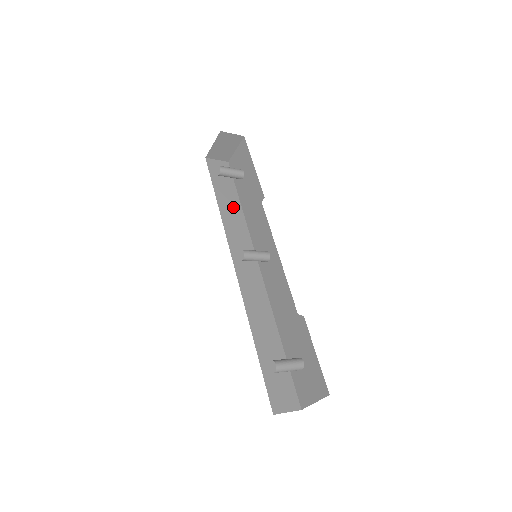
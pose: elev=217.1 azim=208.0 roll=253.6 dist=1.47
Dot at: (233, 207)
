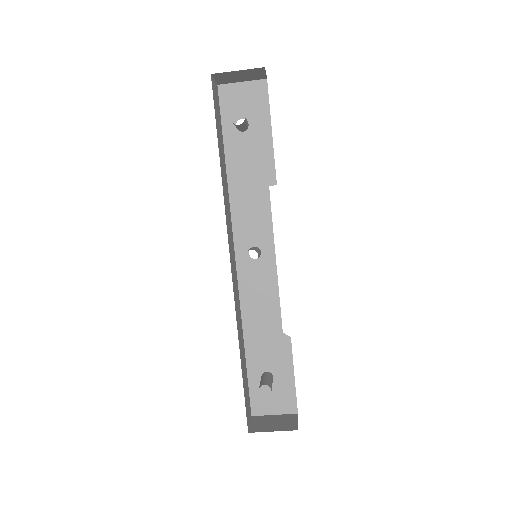
Dot at: (224, 167)
